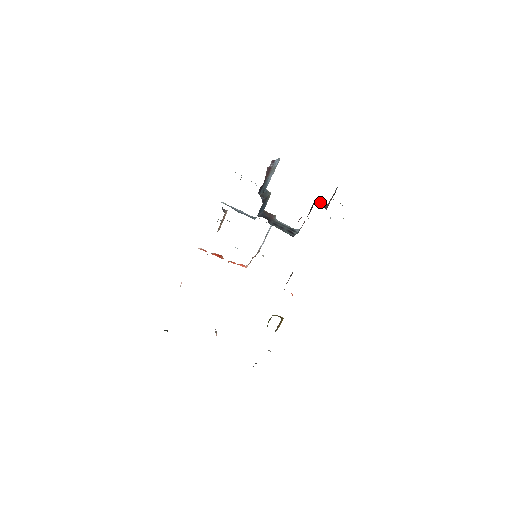
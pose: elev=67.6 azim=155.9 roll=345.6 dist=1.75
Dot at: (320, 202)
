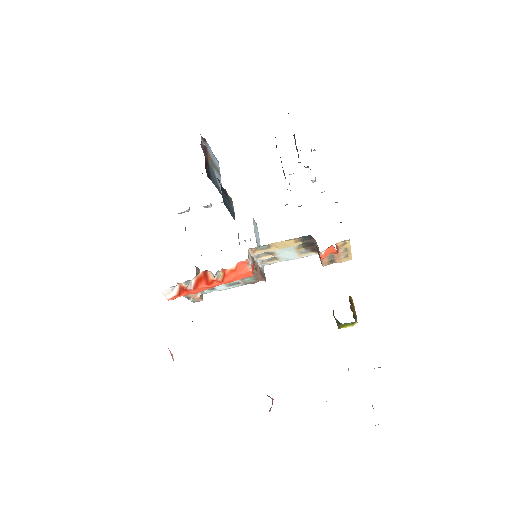
Dot at: occluded
